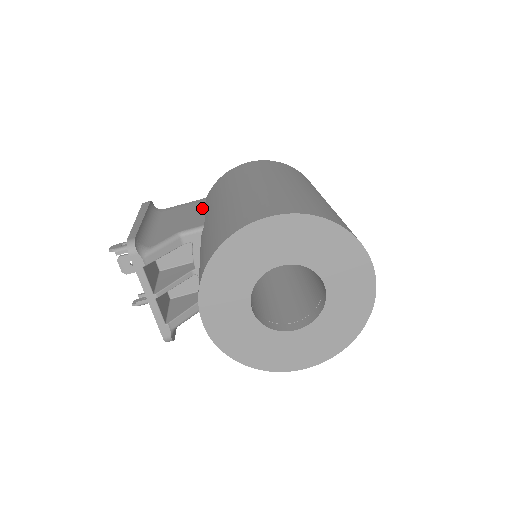
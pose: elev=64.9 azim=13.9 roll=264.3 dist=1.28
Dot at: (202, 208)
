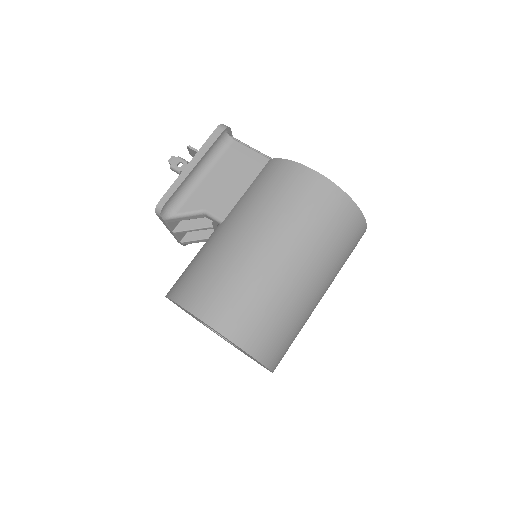
Dot at: (249, 182)
